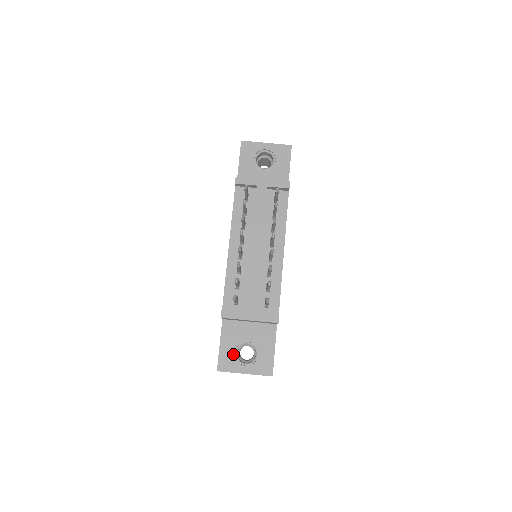
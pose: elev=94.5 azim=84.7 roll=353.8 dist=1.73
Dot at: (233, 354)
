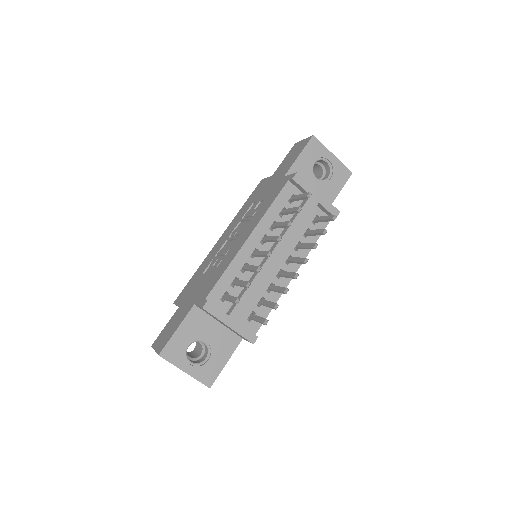
Dot at: (185, 346)
